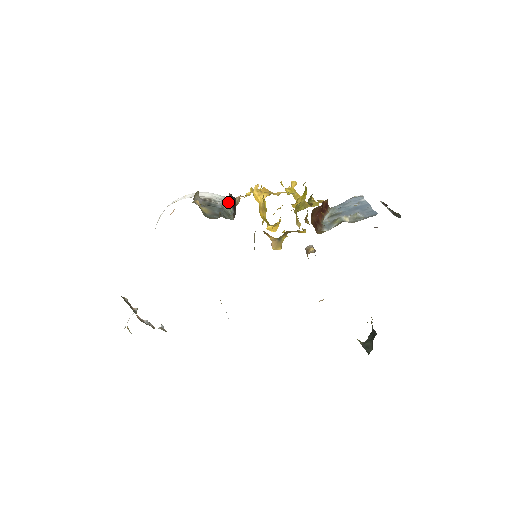
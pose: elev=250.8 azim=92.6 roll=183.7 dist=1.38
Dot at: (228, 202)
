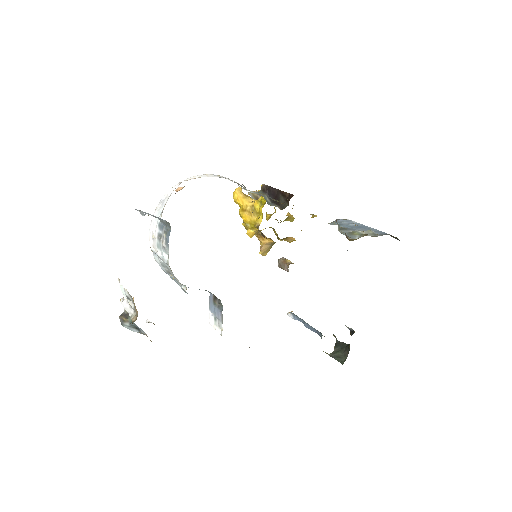
Dot at: (262, 192)
